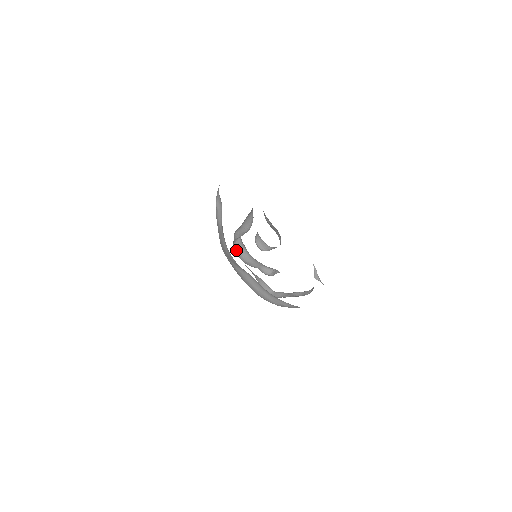
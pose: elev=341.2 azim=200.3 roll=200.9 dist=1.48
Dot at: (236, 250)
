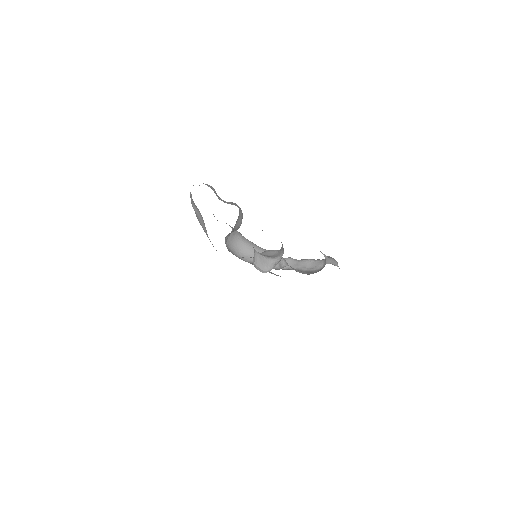
Dot at: (231, 246)
